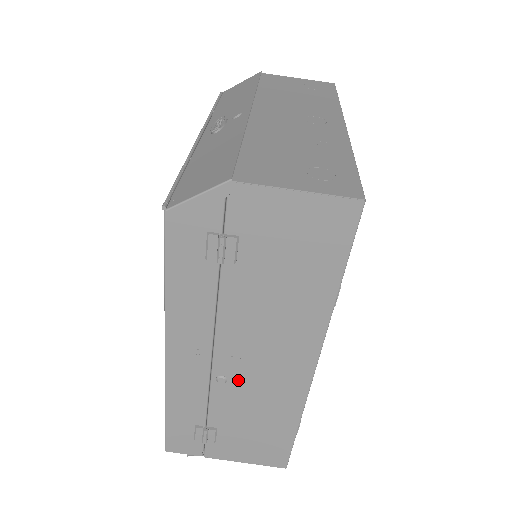
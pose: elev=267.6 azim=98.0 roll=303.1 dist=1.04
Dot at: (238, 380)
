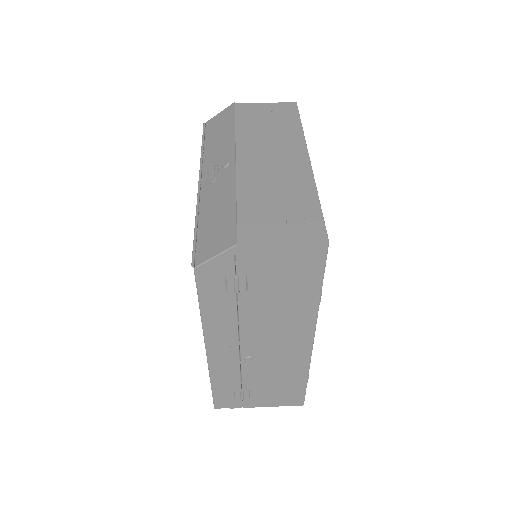
Dot at: (260, 357)
